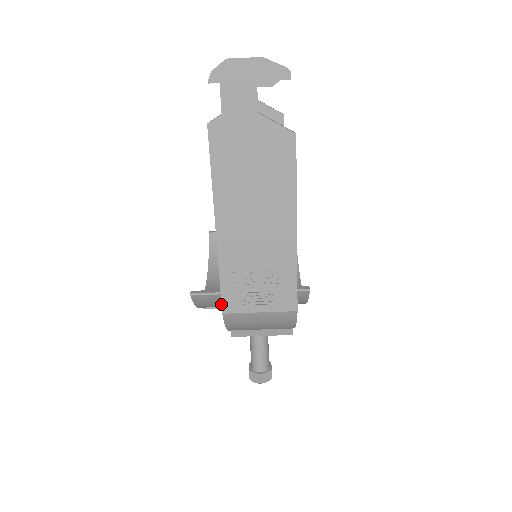
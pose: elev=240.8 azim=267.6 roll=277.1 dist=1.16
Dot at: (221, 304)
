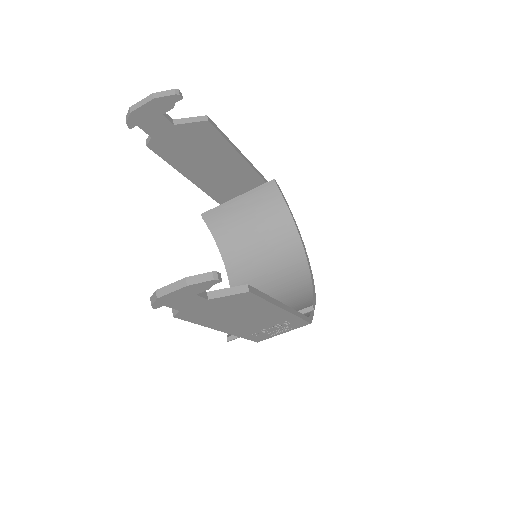
Dot at: occluded
